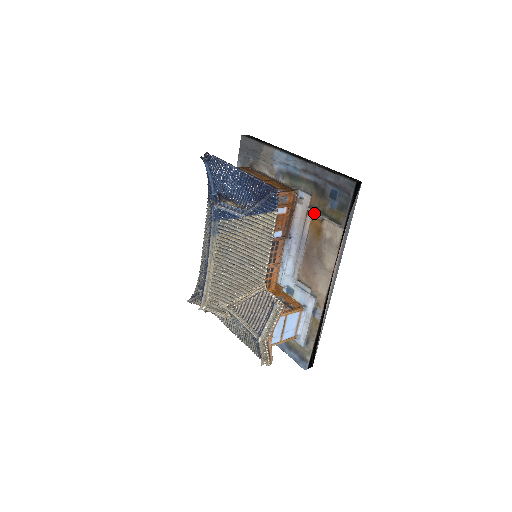
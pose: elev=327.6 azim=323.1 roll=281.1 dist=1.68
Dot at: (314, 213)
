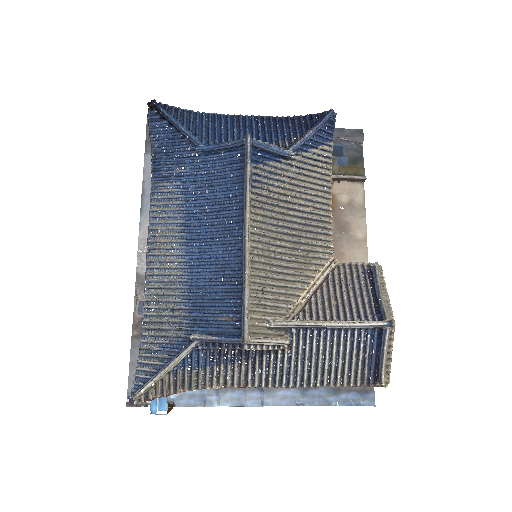
Dot at: occluded
